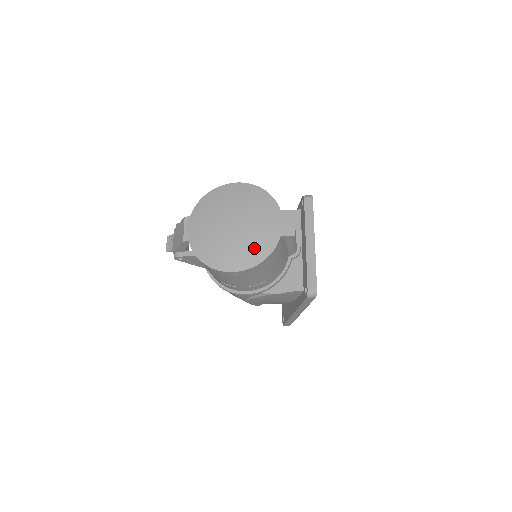
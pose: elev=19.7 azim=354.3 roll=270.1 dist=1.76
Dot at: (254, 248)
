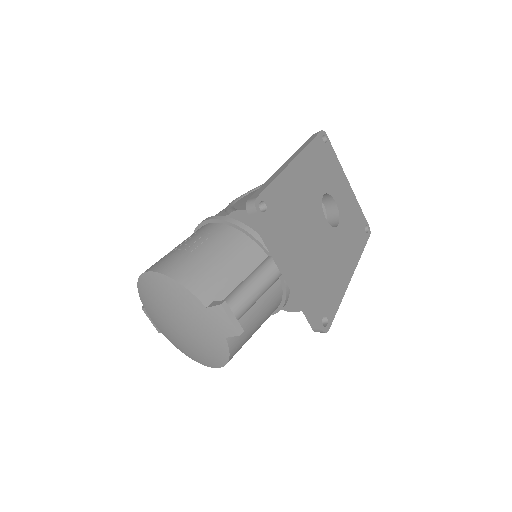
Dot at: (211, 352)
